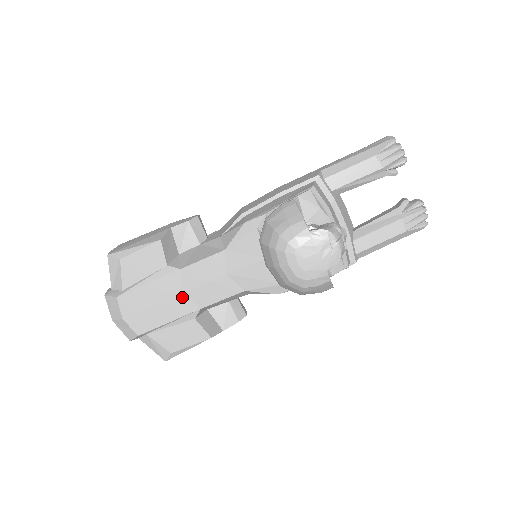
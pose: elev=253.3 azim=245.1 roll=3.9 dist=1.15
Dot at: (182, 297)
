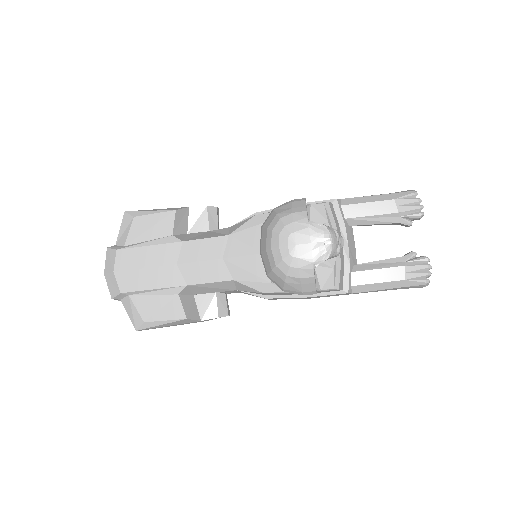
Dot at: (174, 268)
